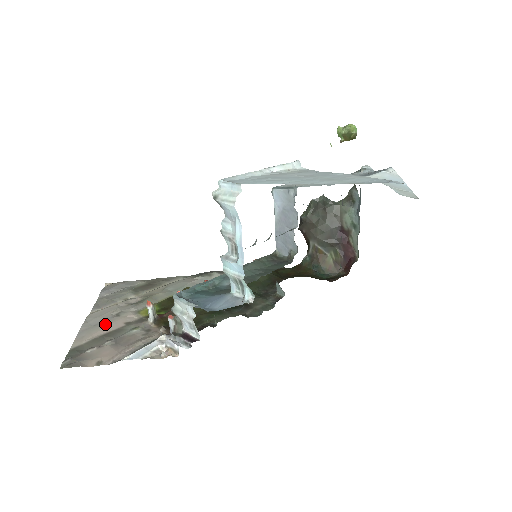
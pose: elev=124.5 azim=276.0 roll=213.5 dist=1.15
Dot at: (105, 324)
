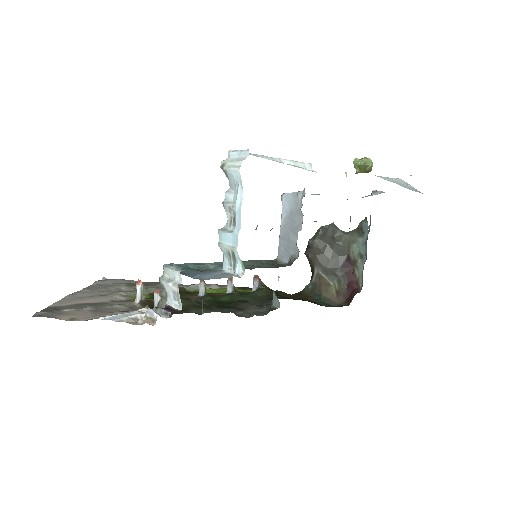
Dot at: (91, 298)
